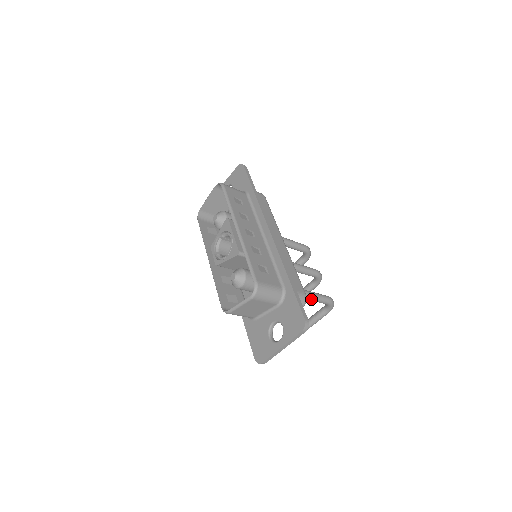
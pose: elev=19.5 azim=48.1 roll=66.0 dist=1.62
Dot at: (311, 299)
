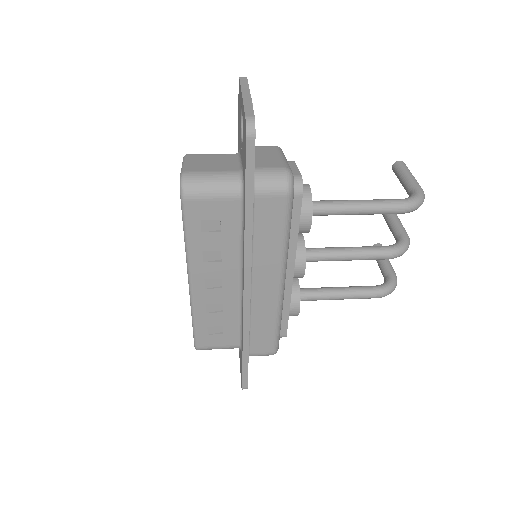
Dot at: occluded
